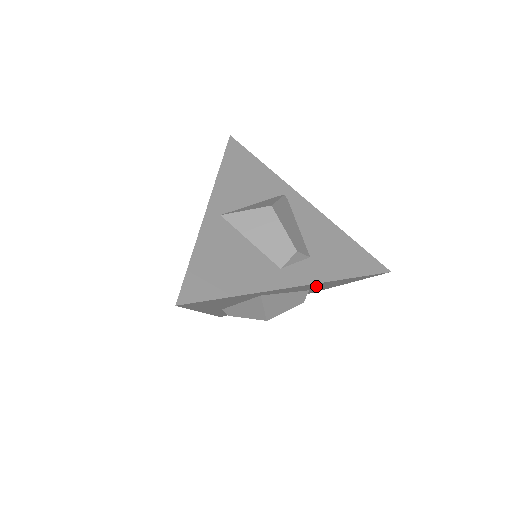
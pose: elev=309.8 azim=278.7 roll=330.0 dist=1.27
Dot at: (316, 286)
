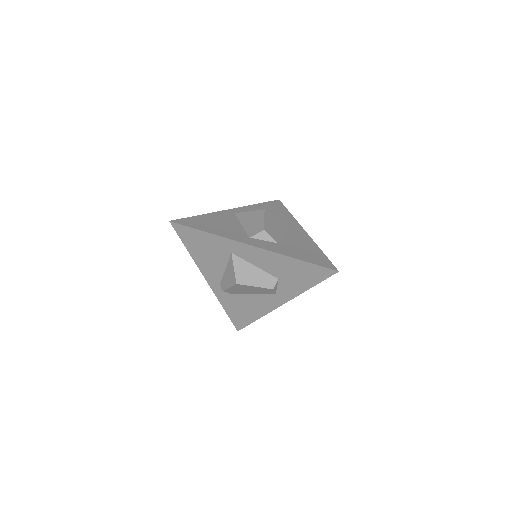
Dot at: (276, 266)
